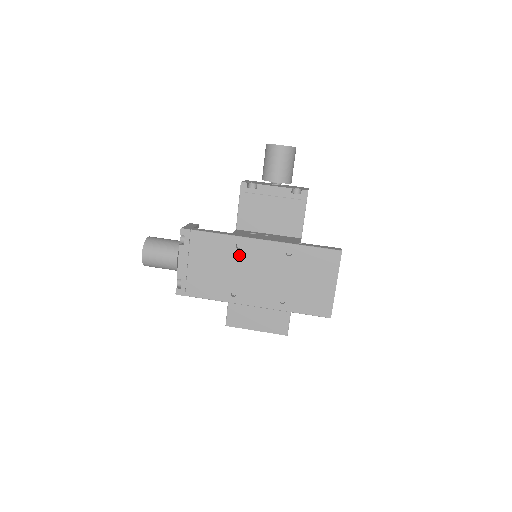
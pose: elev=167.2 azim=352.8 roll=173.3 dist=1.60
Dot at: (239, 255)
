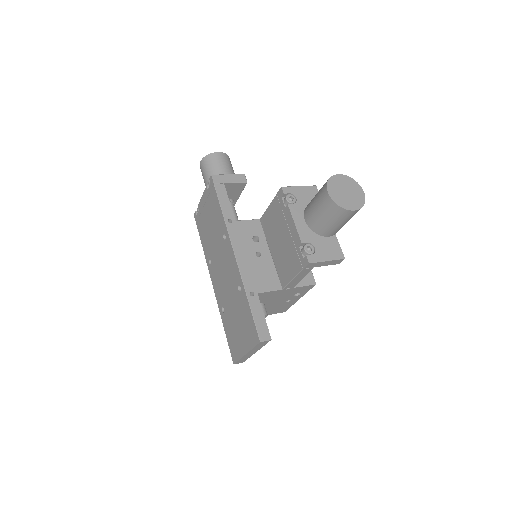
Dot at: (222, 243)
